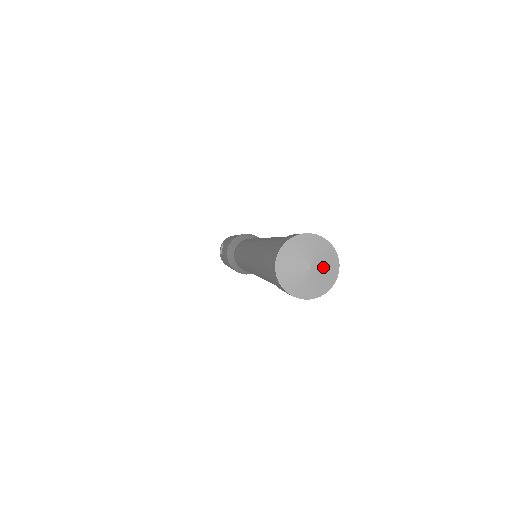
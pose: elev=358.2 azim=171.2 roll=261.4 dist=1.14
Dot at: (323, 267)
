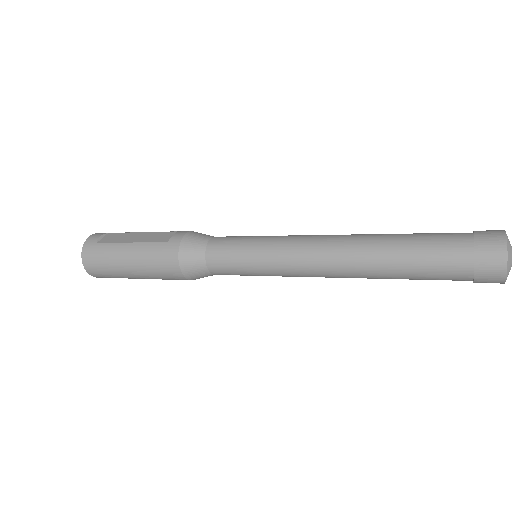
Dot at: occluded
